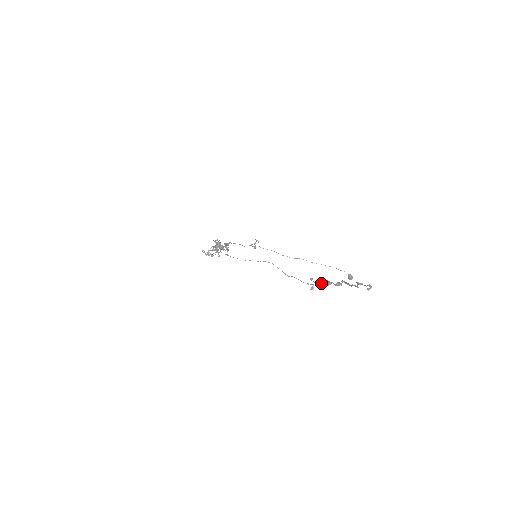
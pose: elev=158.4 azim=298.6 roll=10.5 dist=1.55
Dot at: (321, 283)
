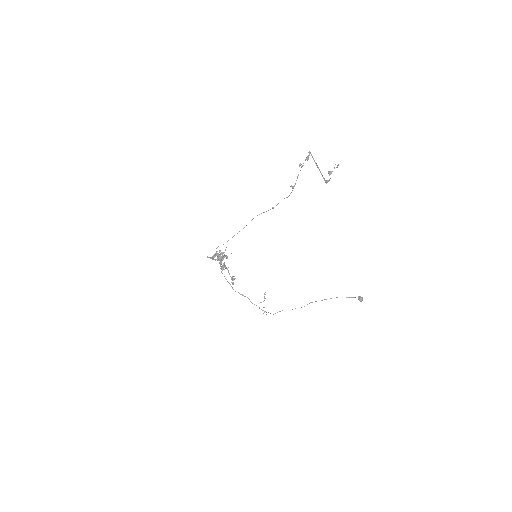
Dot at: (297, 176)
